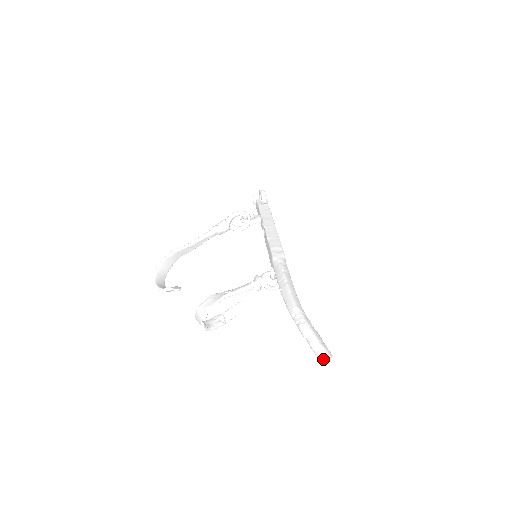
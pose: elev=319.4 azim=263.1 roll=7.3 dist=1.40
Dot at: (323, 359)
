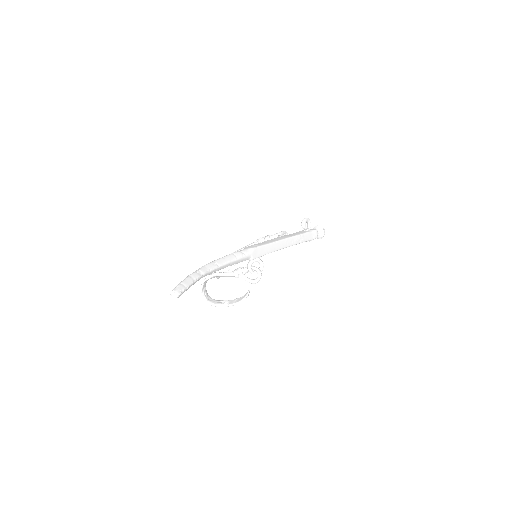
Dot at: (171, 292)
